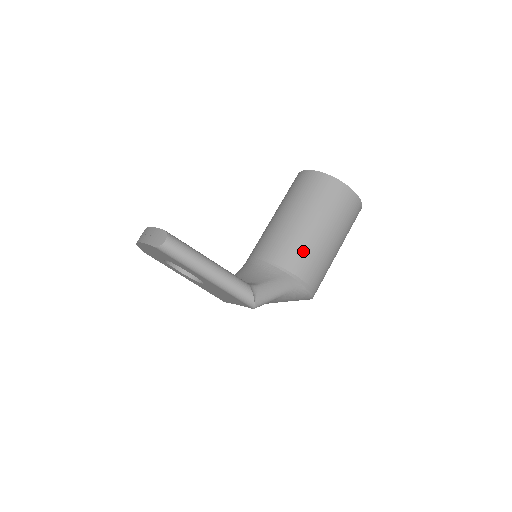
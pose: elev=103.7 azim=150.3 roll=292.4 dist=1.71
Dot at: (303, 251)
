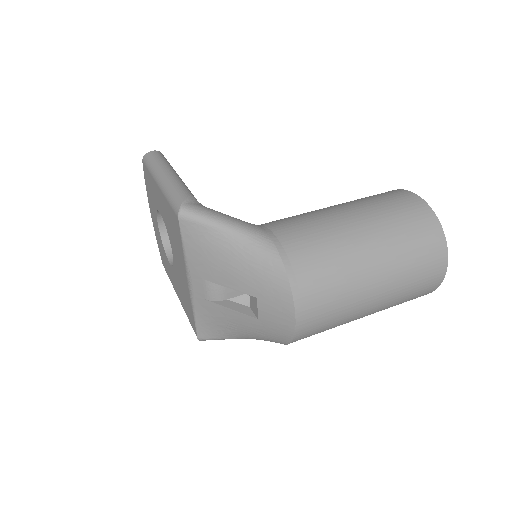
Dot at: (302, 218)
